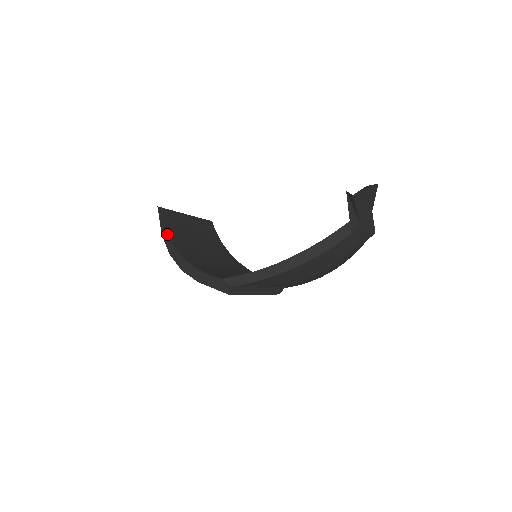
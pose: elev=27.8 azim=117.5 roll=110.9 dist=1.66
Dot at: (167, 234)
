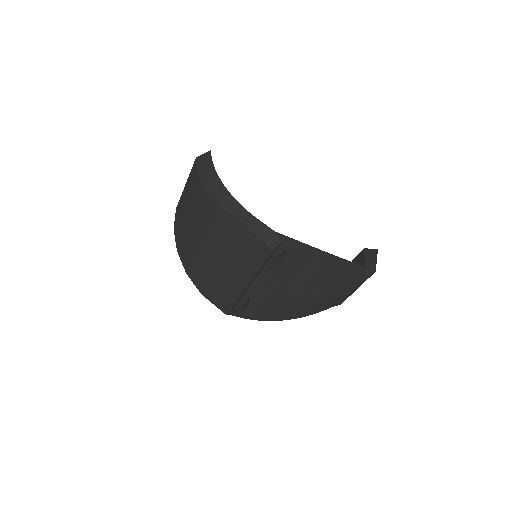
Dot at: (216, 172)
